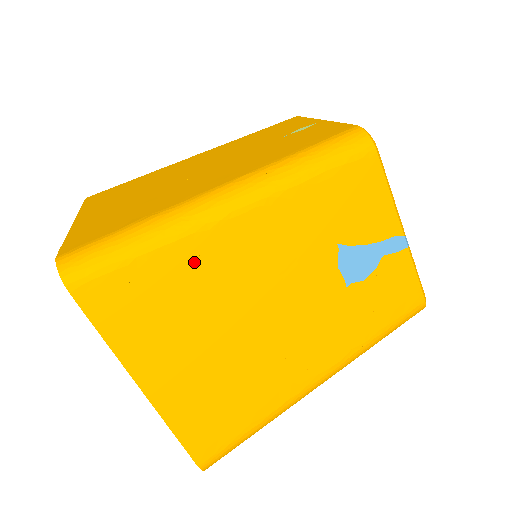
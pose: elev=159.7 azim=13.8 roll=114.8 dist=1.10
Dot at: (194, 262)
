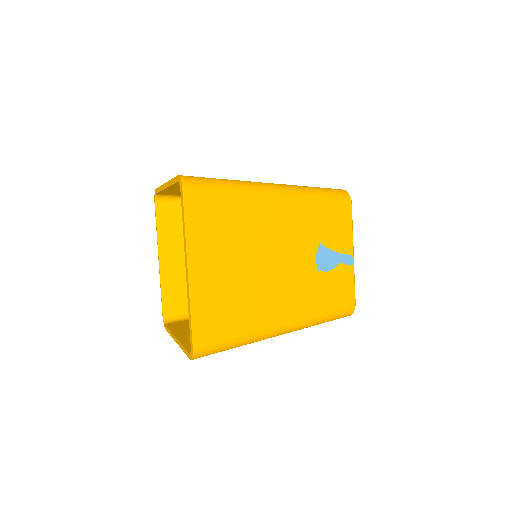
Dot at: (247, 210)
